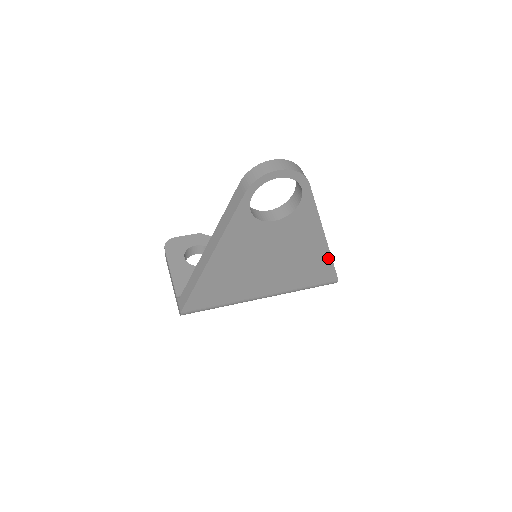
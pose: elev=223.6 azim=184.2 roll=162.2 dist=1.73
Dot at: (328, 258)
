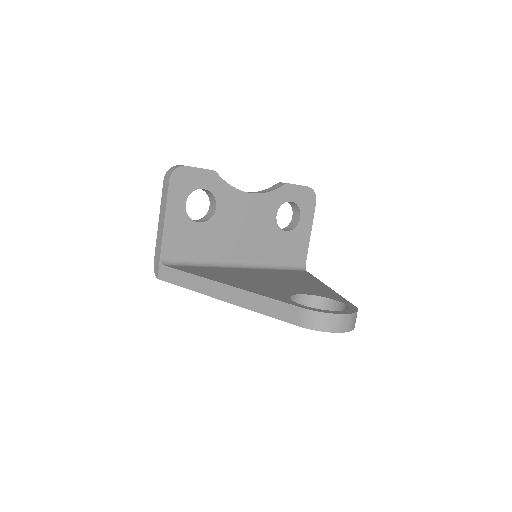
Dot at: occluded
